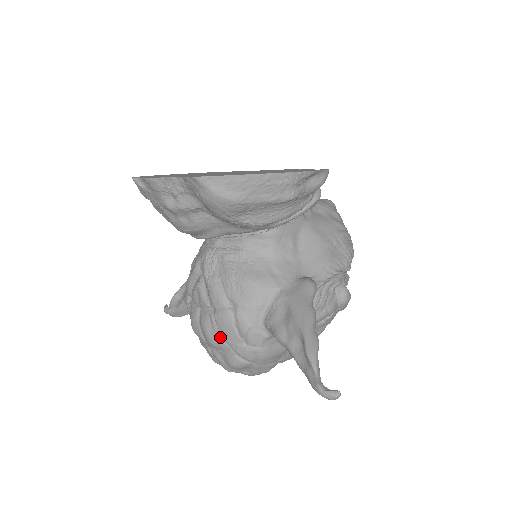
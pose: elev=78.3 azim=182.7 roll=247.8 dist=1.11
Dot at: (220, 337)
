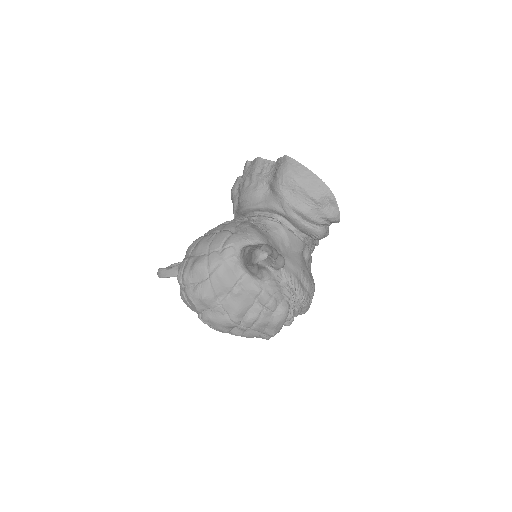
Dot at: (209, 244)
